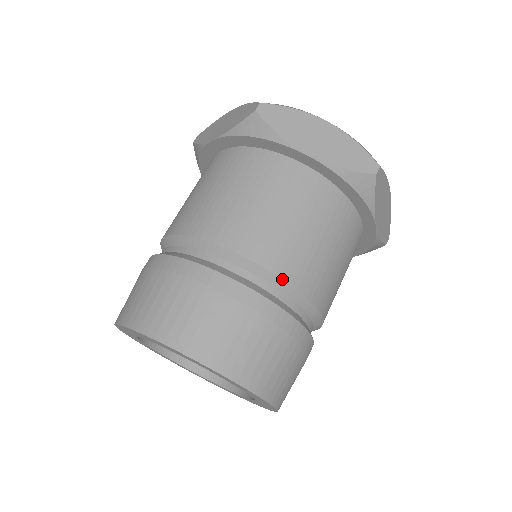
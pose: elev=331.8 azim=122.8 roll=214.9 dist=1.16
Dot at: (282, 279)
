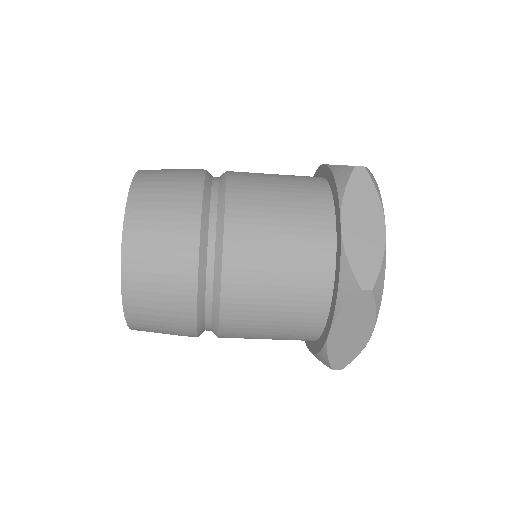
Dot at: (226, 177)
